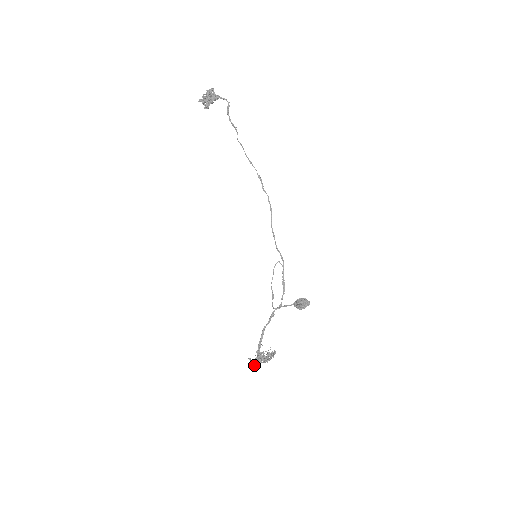
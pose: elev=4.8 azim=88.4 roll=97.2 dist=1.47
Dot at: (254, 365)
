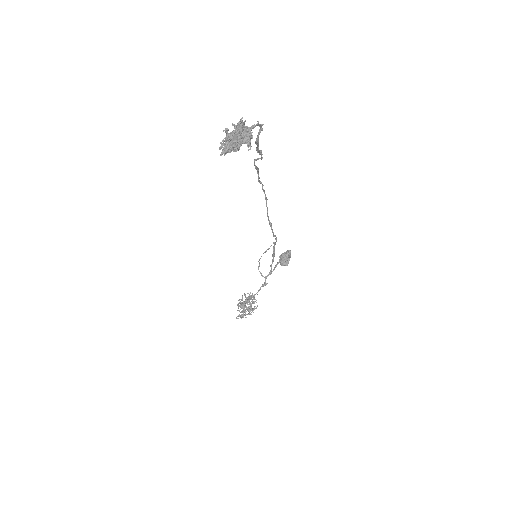
Dot at: (241, 316)
